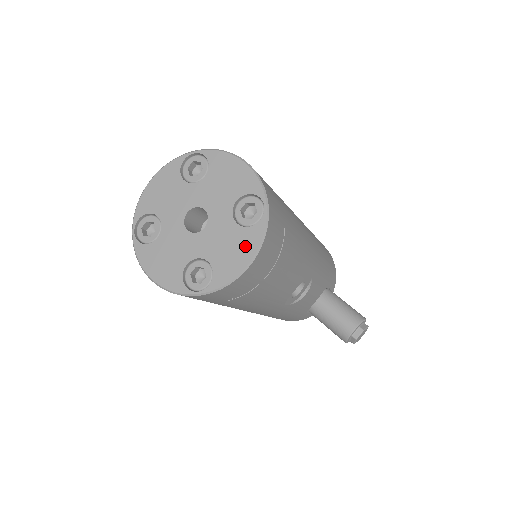
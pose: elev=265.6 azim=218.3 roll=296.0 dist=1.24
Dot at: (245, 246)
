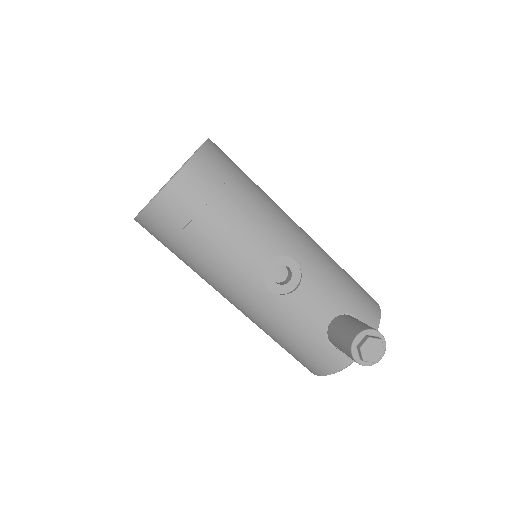
Dot at: occluded
